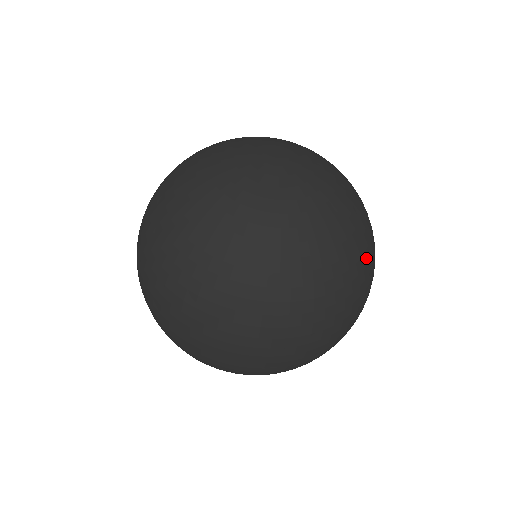
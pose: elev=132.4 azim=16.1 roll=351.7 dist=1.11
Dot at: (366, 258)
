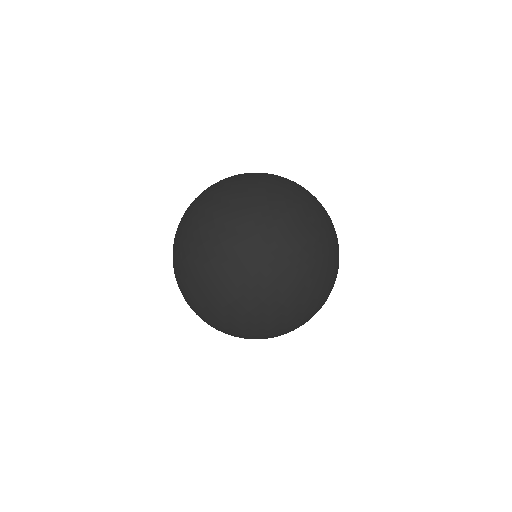
Dot at: occluded
